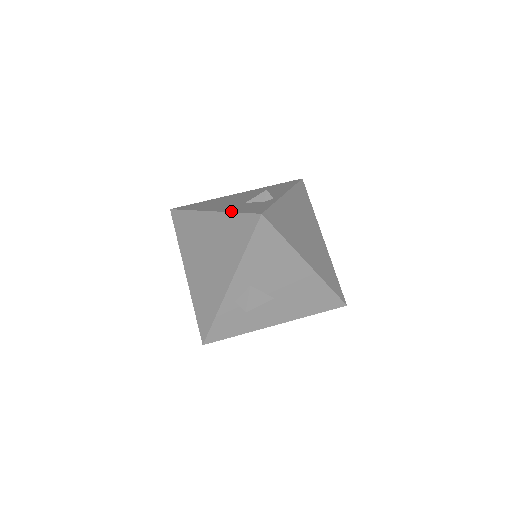
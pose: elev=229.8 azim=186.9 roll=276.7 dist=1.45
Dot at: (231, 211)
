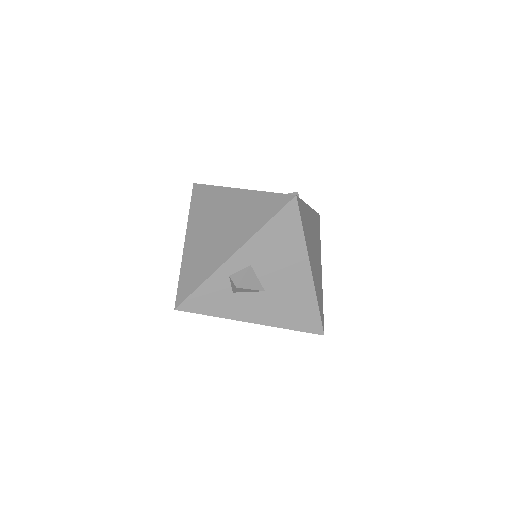
Dot at: (262, 191)
